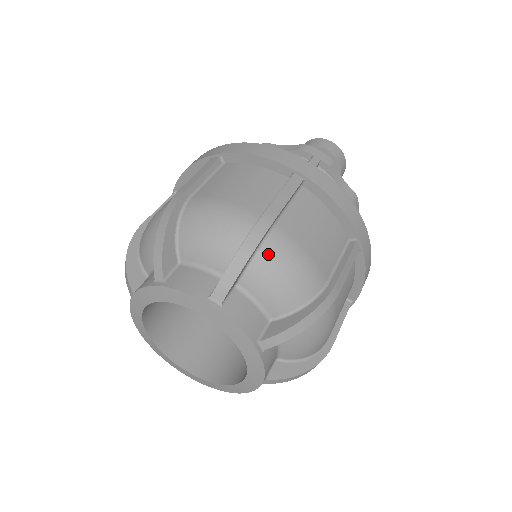
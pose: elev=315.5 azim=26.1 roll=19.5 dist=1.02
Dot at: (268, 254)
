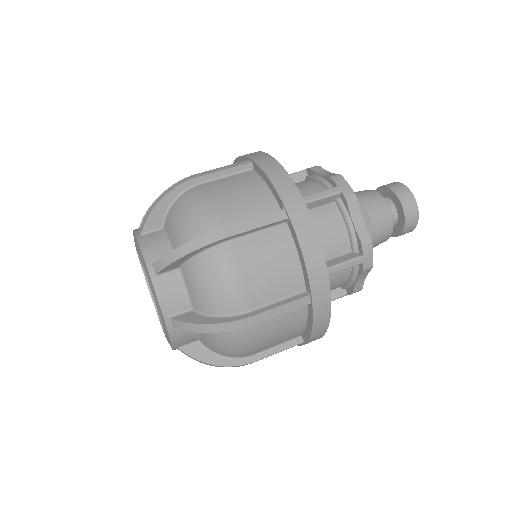
Dot at: (227, 332)
